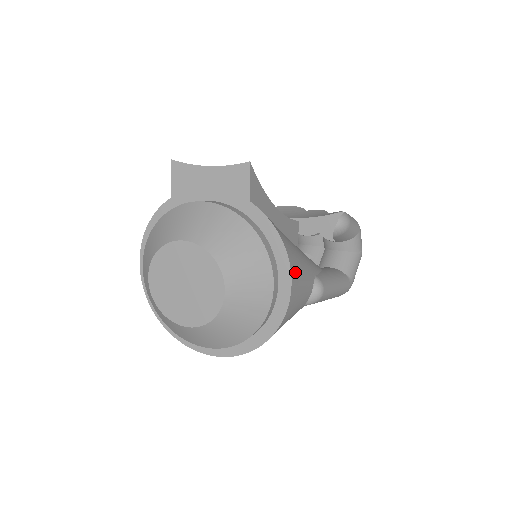
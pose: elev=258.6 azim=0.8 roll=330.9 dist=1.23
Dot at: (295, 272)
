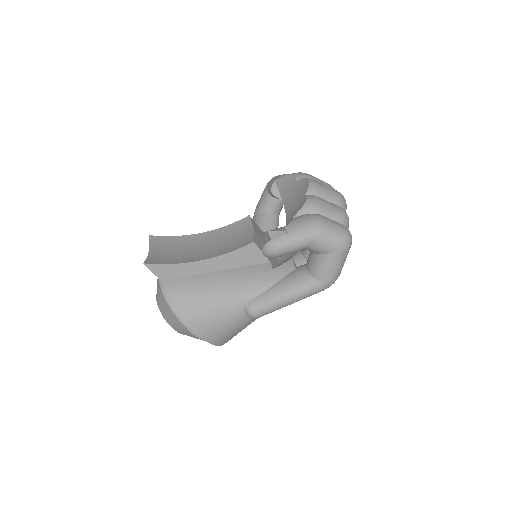
Dot at: (197, 322)
